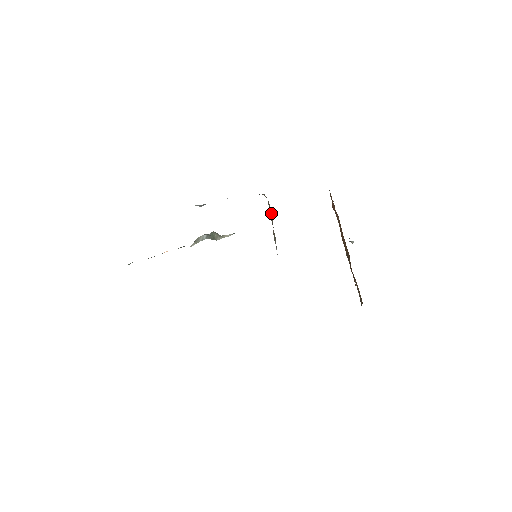
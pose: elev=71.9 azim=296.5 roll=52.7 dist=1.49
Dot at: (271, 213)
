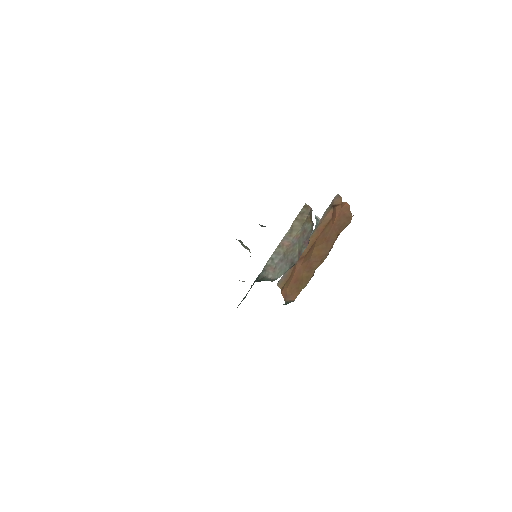
Dot at: (299, 225)
